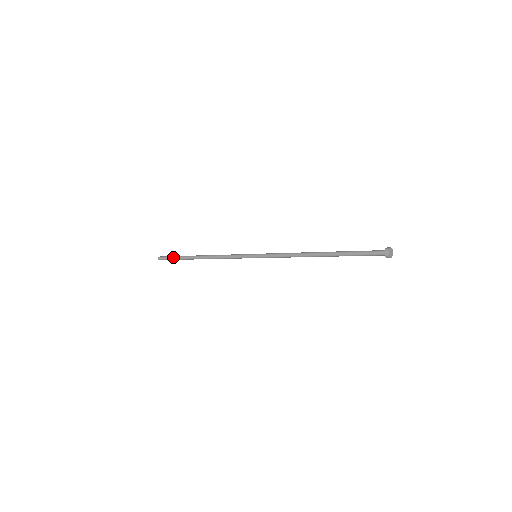
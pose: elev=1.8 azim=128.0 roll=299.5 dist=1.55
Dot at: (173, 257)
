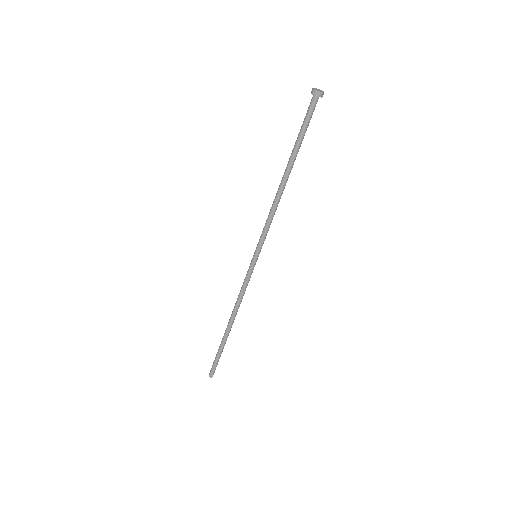
Dot at: occluded
